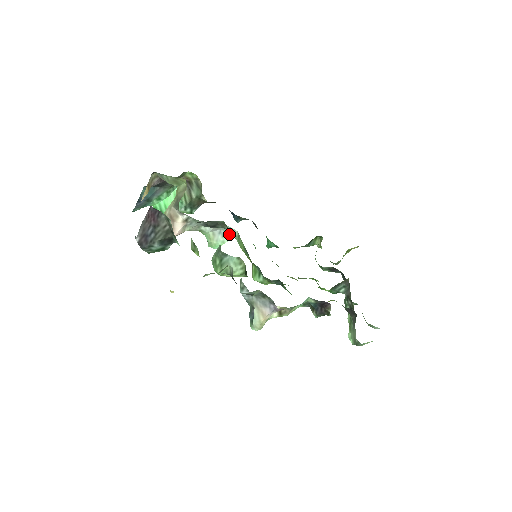
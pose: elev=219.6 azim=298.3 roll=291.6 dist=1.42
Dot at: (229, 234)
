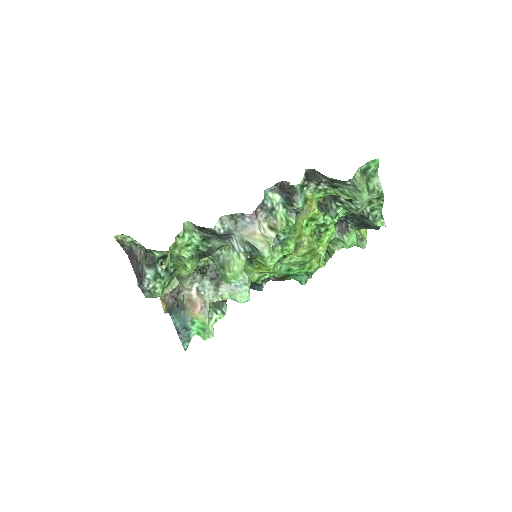
Dot at: (243, 281)
